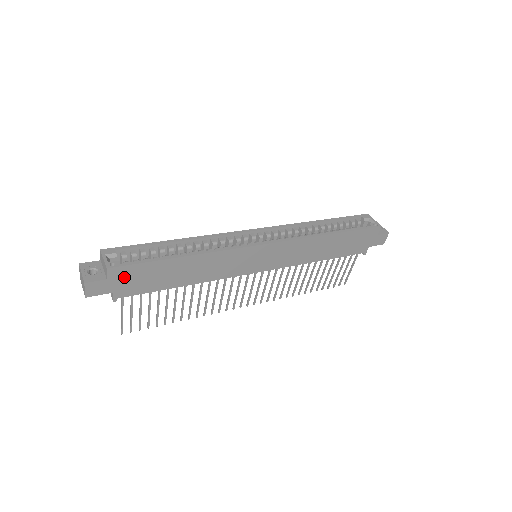
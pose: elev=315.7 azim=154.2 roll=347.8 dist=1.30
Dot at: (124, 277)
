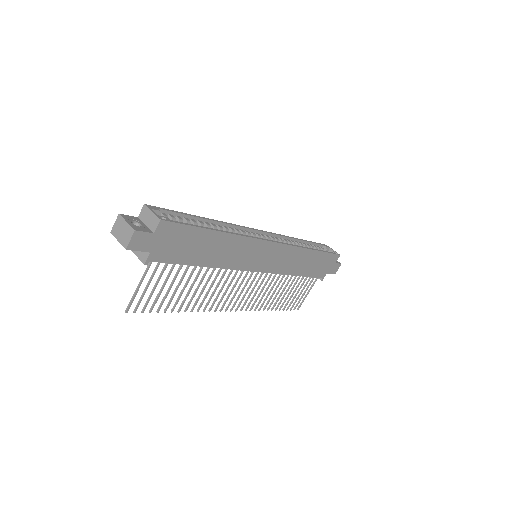
Dot at: (167, 236)
